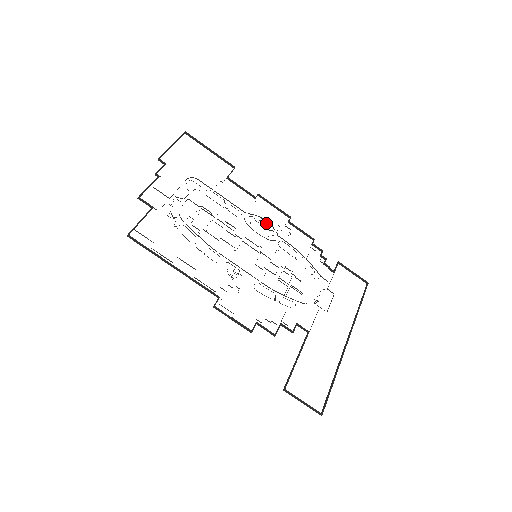
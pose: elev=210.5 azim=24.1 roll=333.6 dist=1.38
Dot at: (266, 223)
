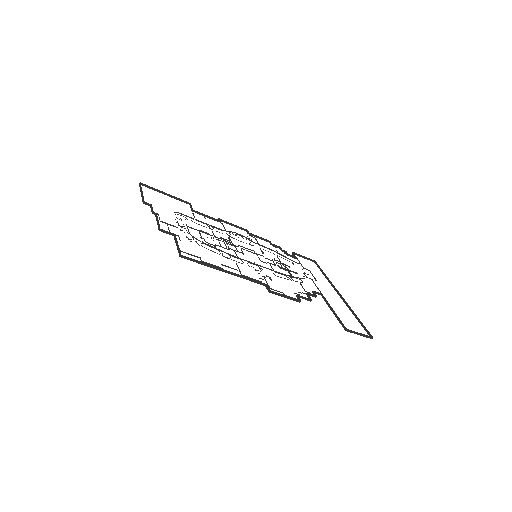
Dot at: (241, 235)
